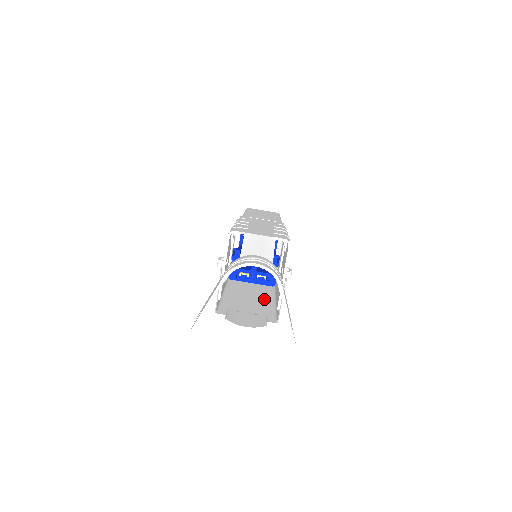
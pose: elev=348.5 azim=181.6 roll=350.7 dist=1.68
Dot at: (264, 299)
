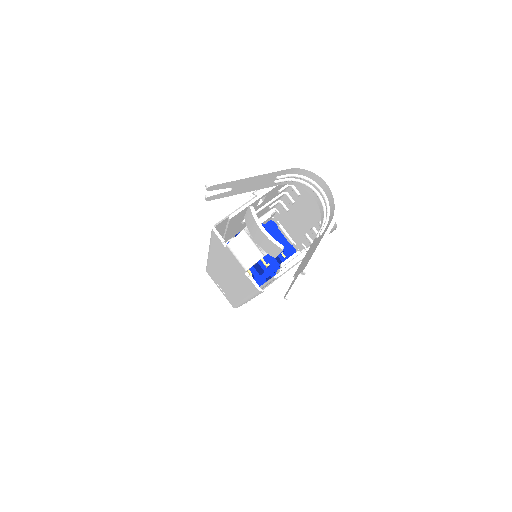
Dot at: occluded
